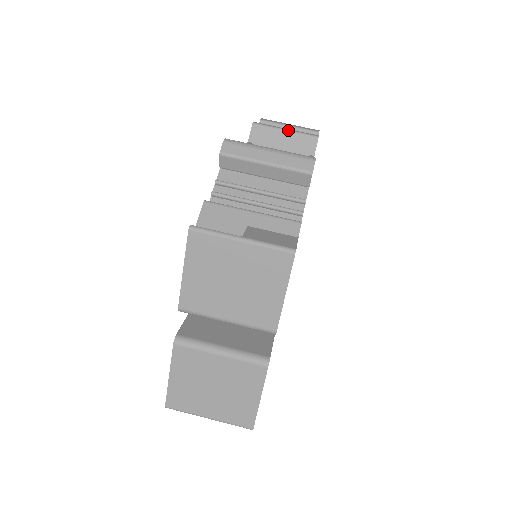
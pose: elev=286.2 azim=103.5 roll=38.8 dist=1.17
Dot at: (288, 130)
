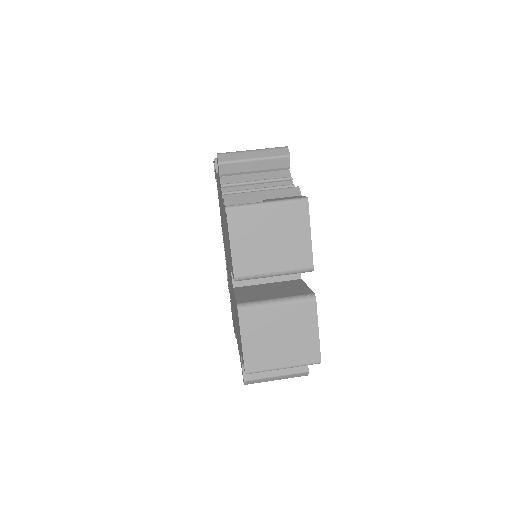
Dot at: occluded
